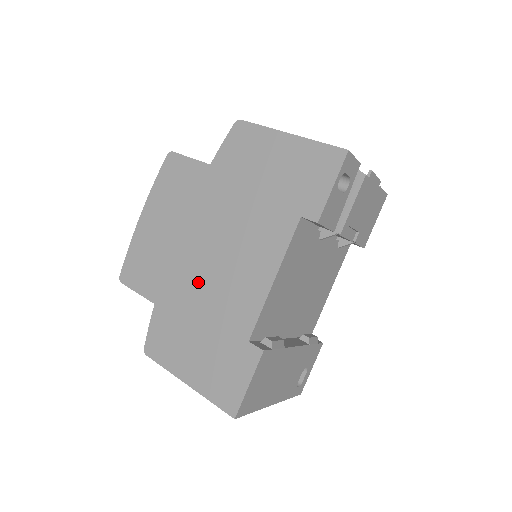
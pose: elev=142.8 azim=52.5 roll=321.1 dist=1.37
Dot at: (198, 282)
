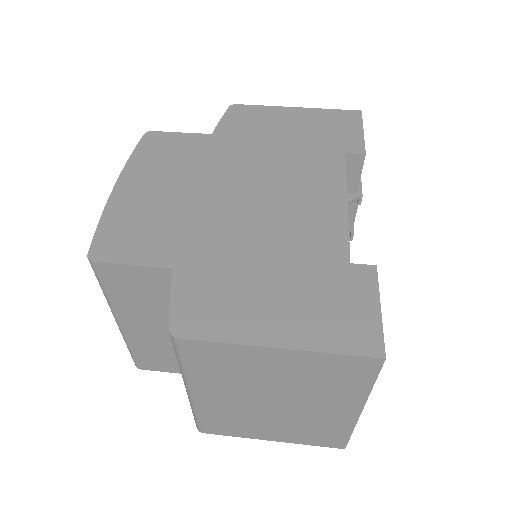
Dot at: (241, 227)
